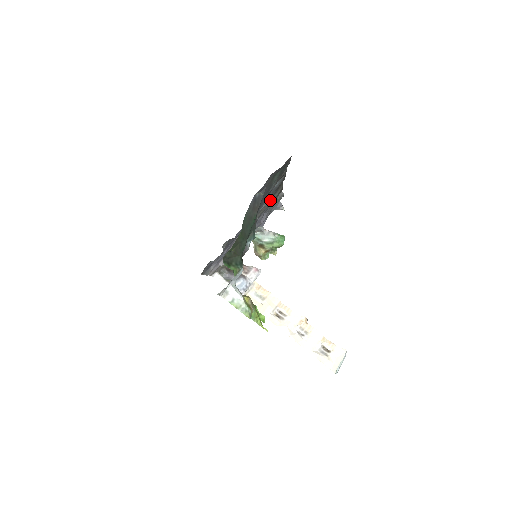
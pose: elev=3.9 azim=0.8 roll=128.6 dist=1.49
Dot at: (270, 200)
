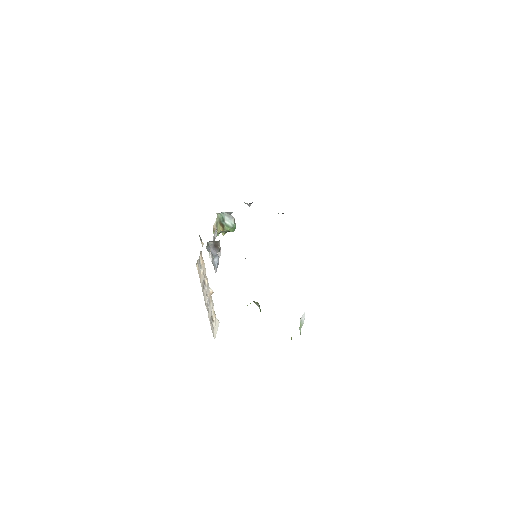
Dot at: occluded
